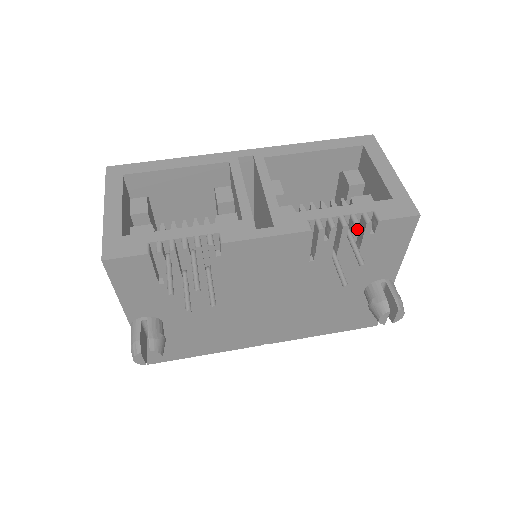
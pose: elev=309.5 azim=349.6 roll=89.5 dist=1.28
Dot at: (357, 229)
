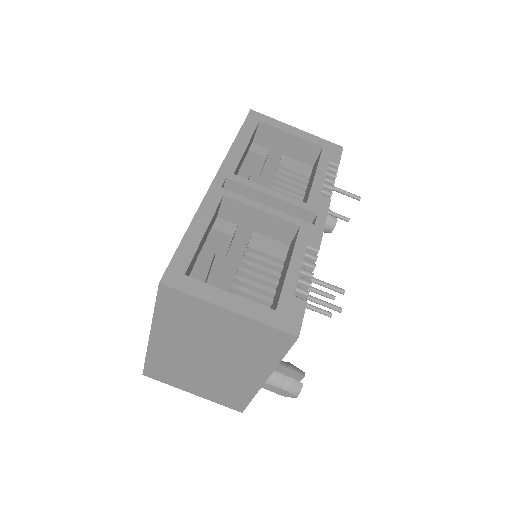
Dot at: occluded
